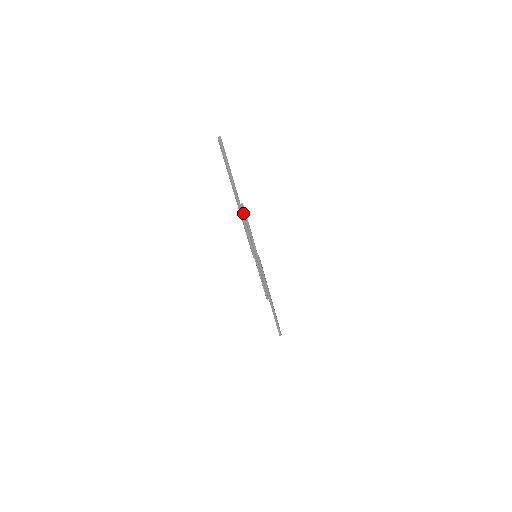
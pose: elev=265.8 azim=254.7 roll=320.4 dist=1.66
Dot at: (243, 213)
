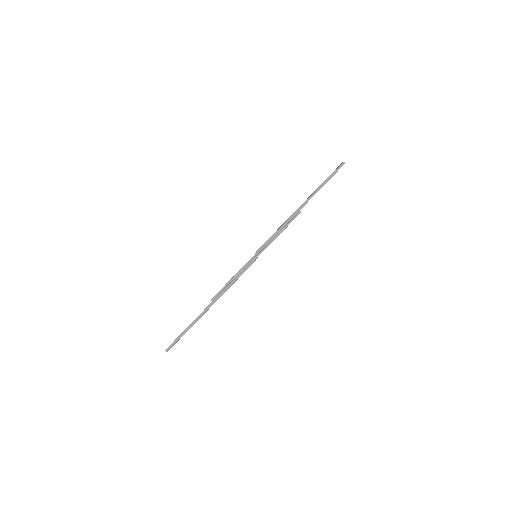
Dot at: (296, 215)
